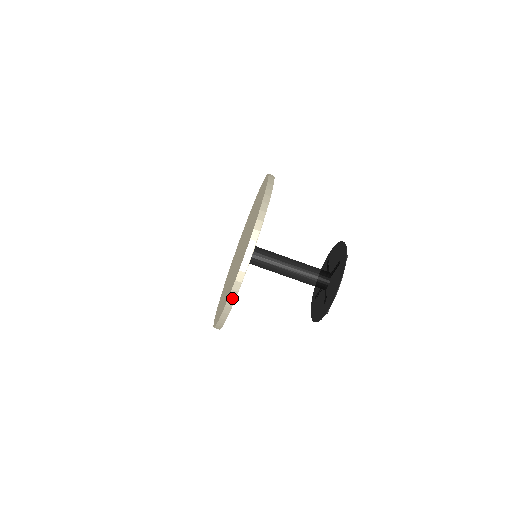
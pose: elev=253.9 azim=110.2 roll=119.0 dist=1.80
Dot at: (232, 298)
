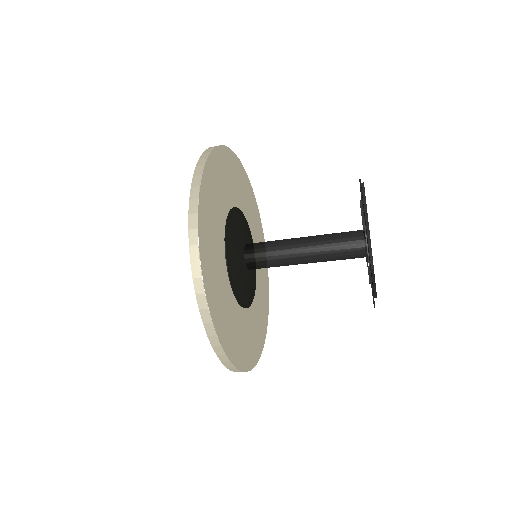
Dot at: occluded
